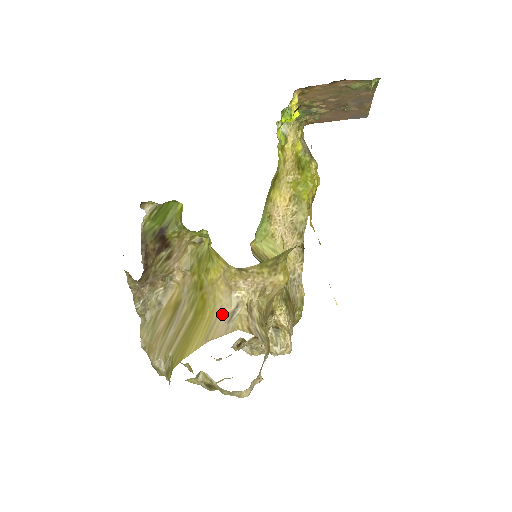
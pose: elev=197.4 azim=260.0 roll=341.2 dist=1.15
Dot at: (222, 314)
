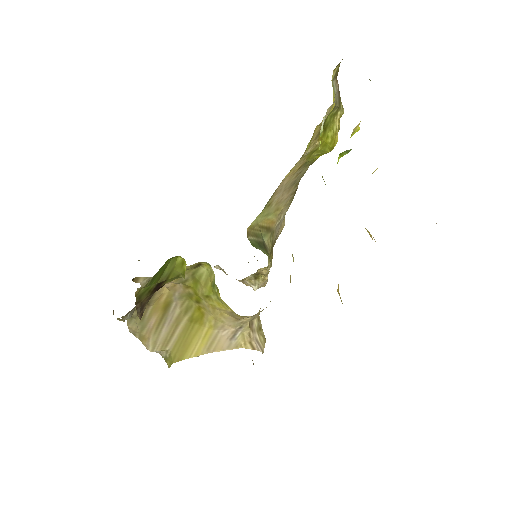
Dot at: (224, 331)
